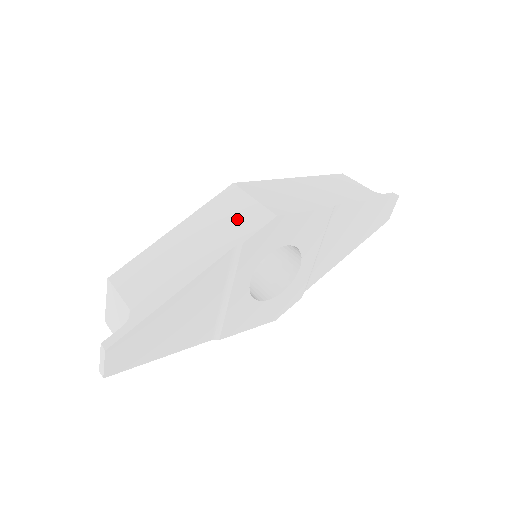
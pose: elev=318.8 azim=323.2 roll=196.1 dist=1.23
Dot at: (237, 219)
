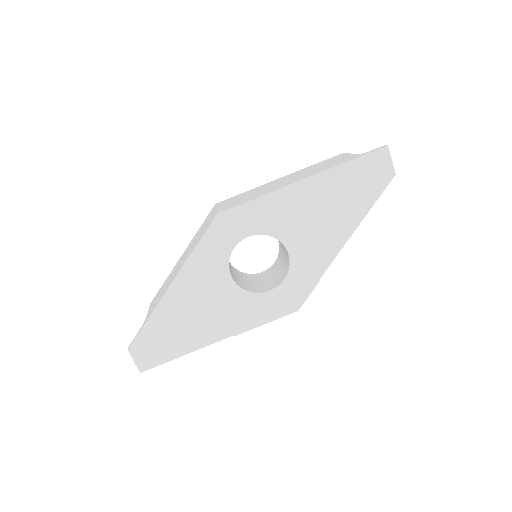
Dot at: (203, 229)
